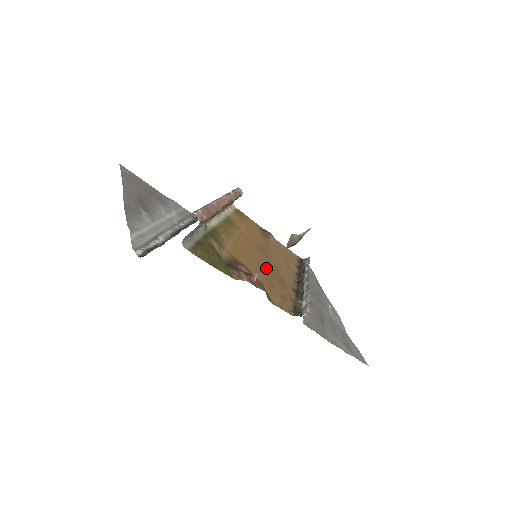
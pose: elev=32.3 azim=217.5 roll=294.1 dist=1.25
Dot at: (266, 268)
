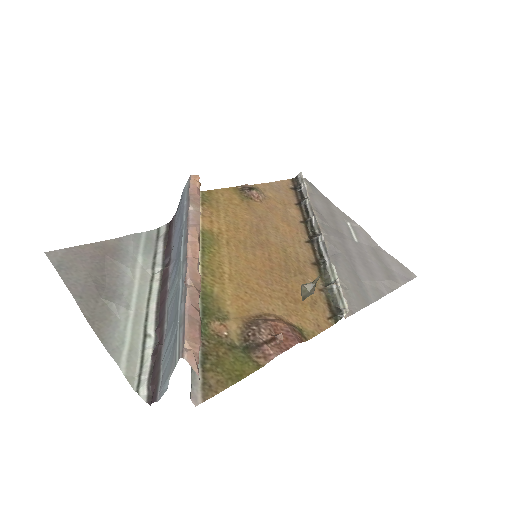
Dot at: (276, 272)
